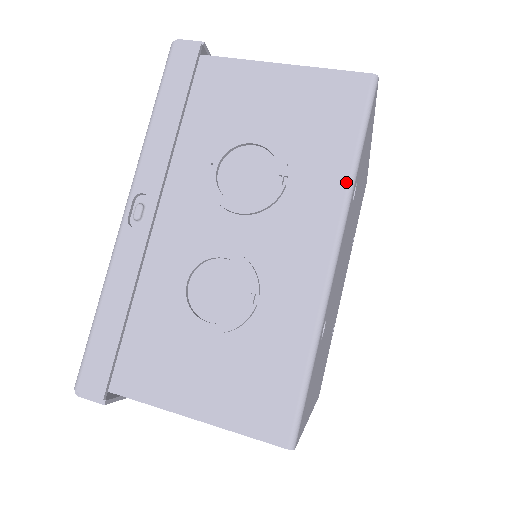
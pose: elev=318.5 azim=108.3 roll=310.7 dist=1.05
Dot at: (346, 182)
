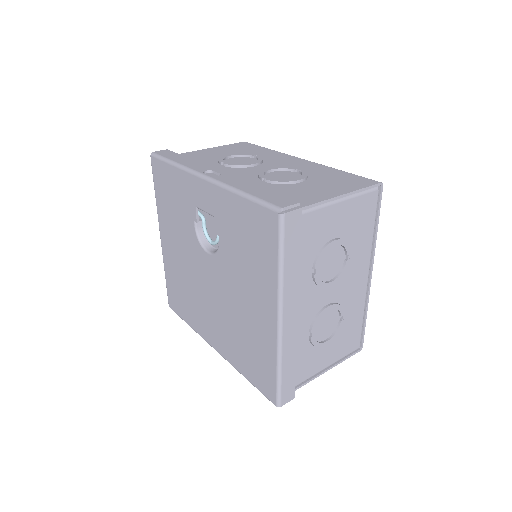
Dot at: (277, 152)
